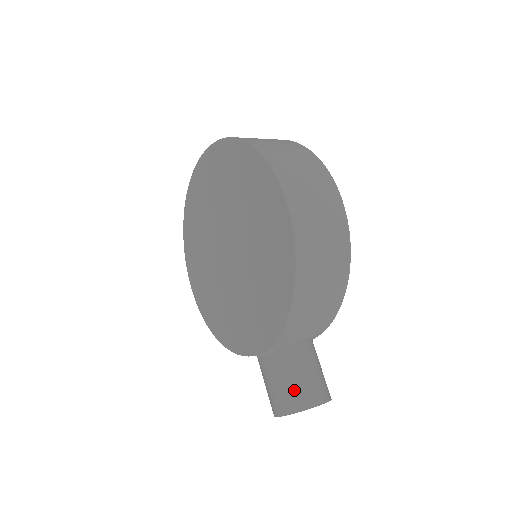
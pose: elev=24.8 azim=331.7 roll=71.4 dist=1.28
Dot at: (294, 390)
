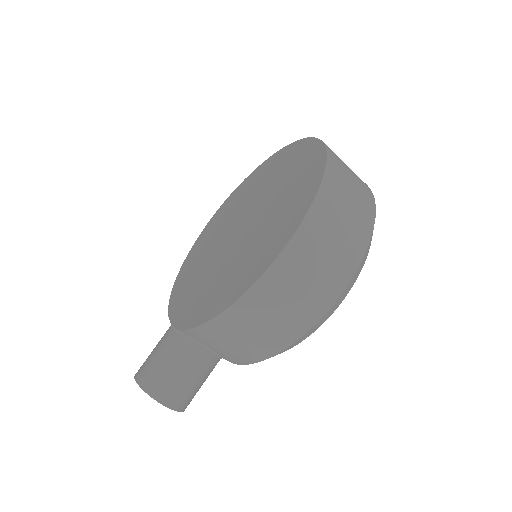
Dot at: (160, 375)
